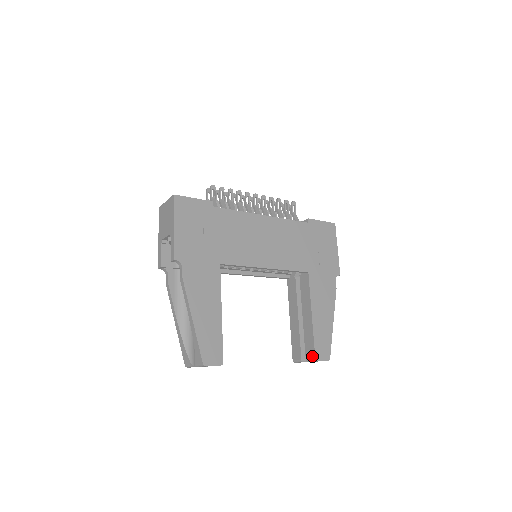
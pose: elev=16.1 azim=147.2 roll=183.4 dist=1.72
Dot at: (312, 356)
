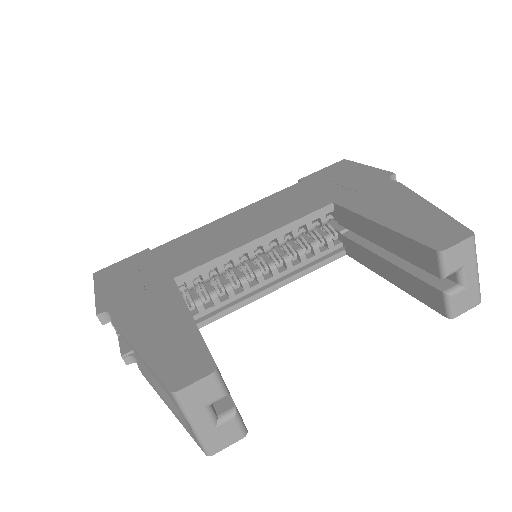
Dot at: (432, 257)
